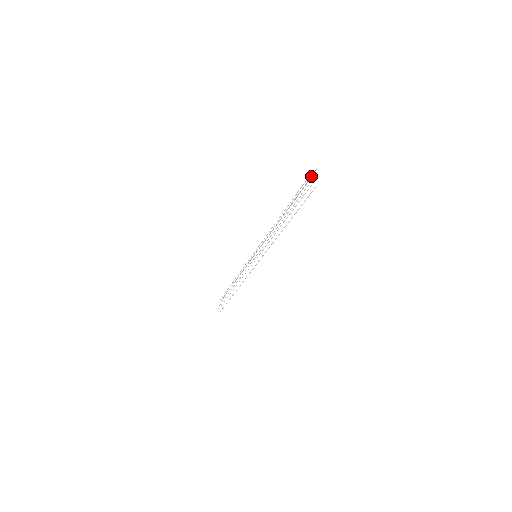
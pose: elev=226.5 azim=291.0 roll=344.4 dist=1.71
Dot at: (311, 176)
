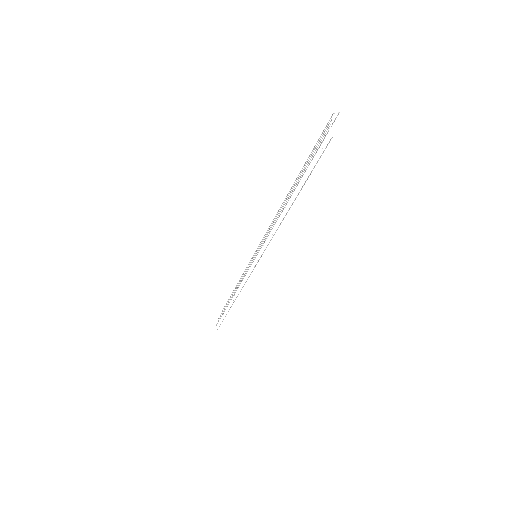
Dot at: occluded
